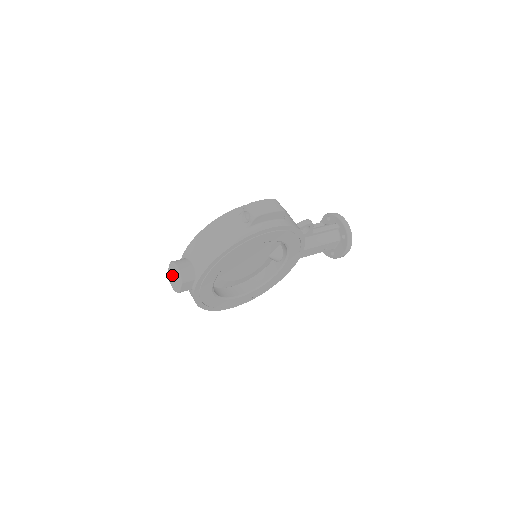
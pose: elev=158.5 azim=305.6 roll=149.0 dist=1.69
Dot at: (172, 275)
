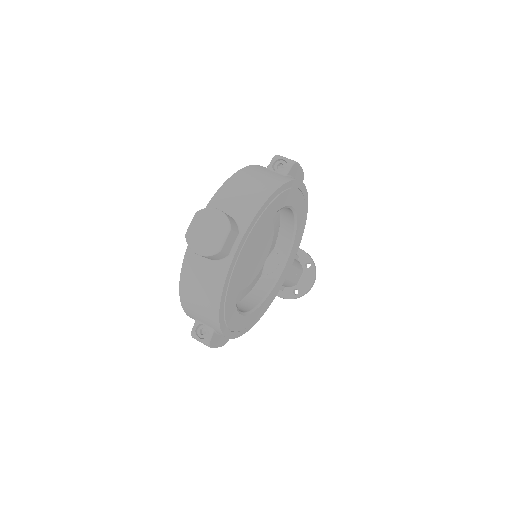
Dot at: (201, 230)
